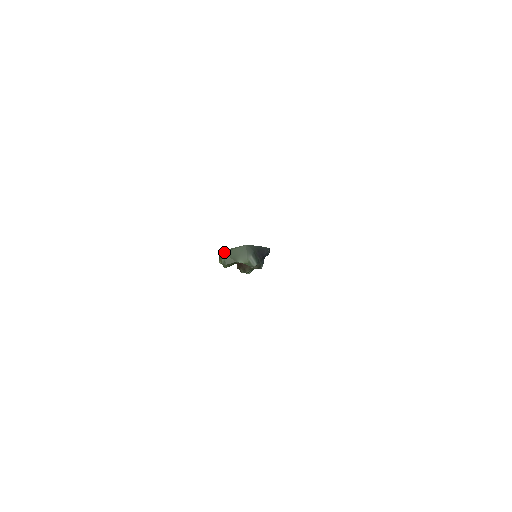
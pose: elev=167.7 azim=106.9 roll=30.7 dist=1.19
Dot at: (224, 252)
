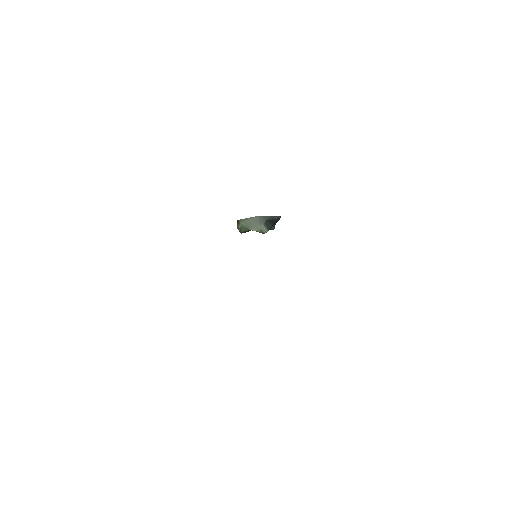
Dot at: (240, 221)
